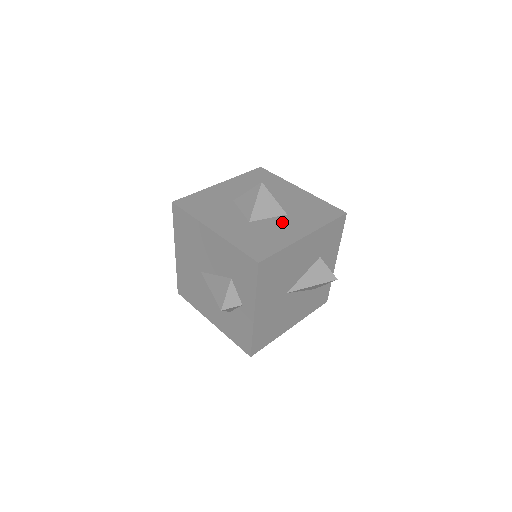
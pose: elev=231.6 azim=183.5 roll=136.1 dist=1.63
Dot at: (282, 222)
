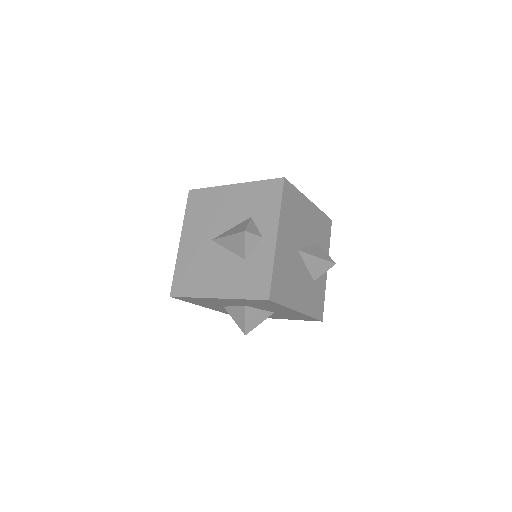
Dot at: occluded
